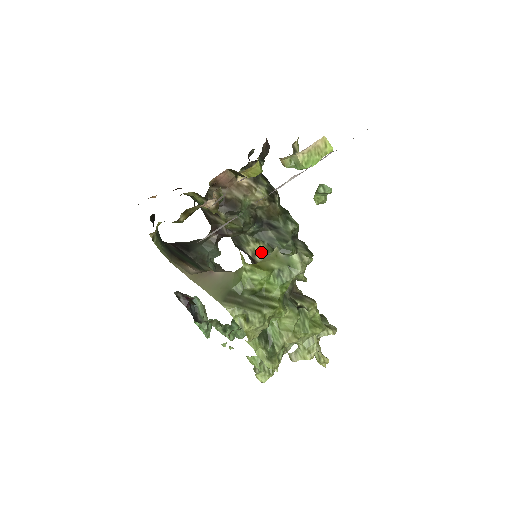
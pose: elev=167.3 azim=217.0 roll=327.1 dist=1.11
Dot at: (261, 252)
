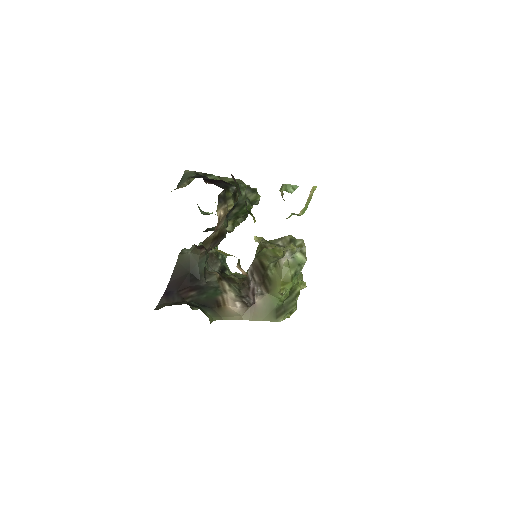
Dot at: (229, 225)
